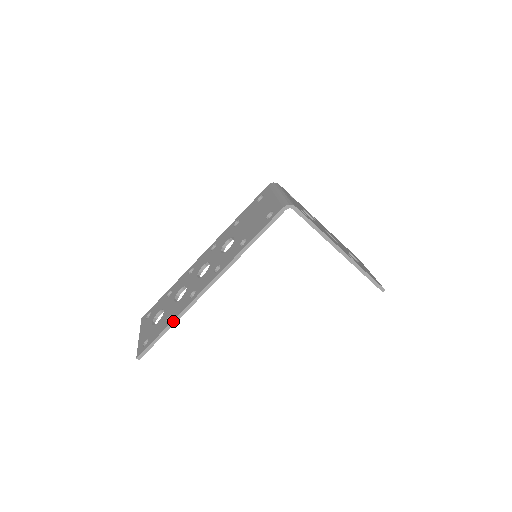
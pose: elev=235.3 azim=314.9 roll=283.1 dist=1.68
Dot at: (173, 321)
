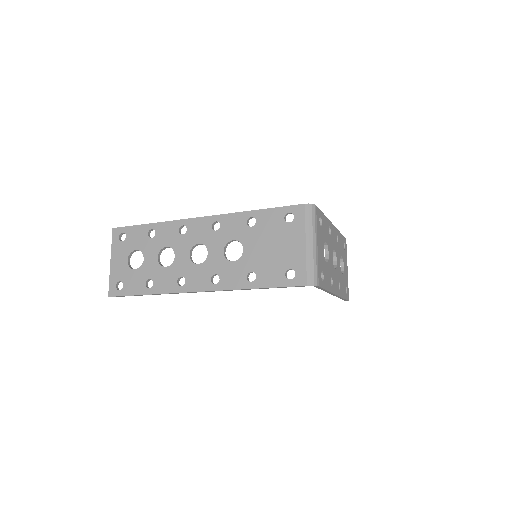
Dot at: (155, 294)
